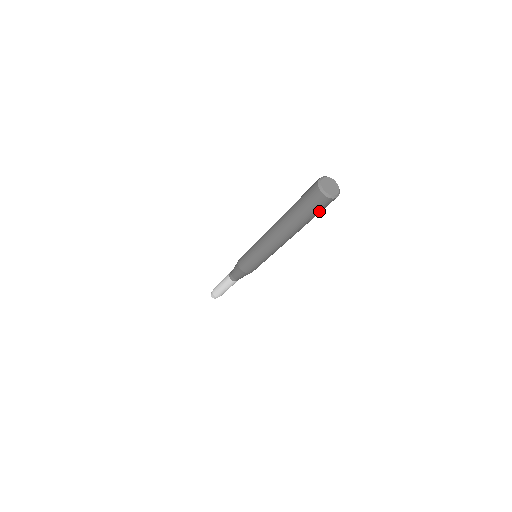
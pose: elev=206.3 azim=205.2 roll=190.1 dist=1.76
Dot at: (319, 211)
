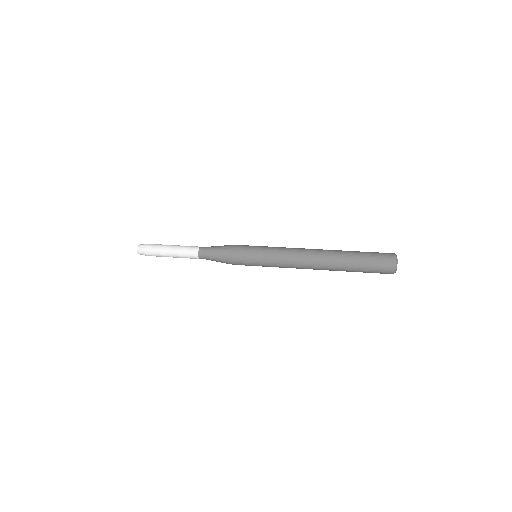
Dot at: occluded
